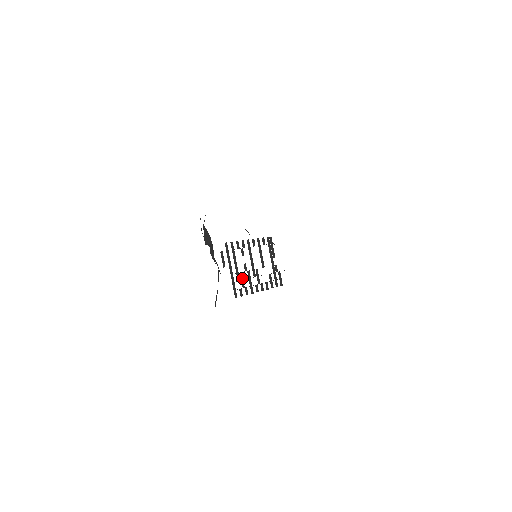
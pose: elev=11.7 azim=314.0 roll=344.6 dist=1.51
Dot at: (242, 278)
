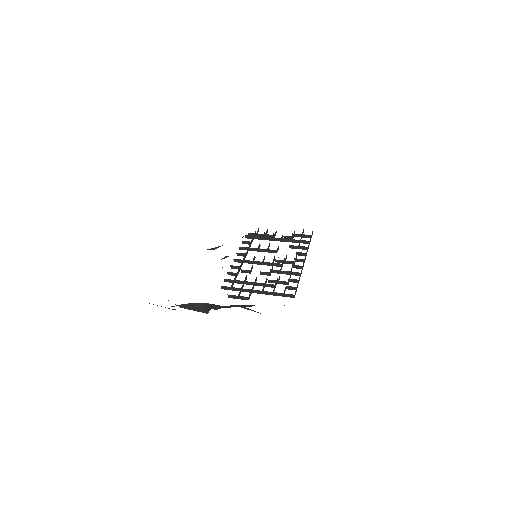
Dot at: (275, 282)
